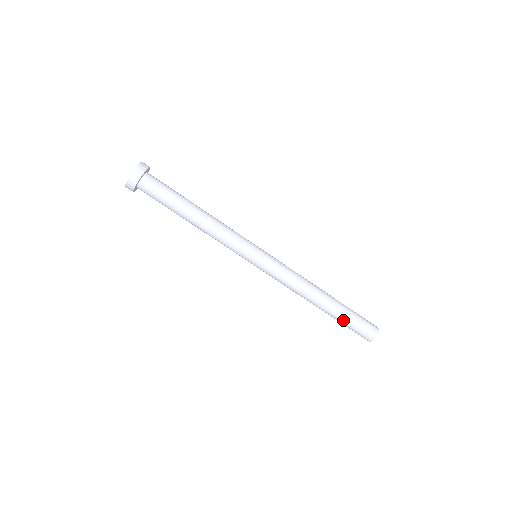
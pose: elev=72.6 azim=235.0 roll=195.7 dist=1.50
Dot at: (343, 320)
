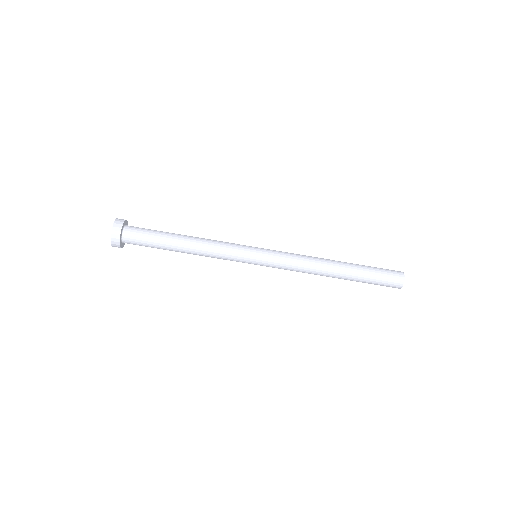
Dot at: (365, 276)
